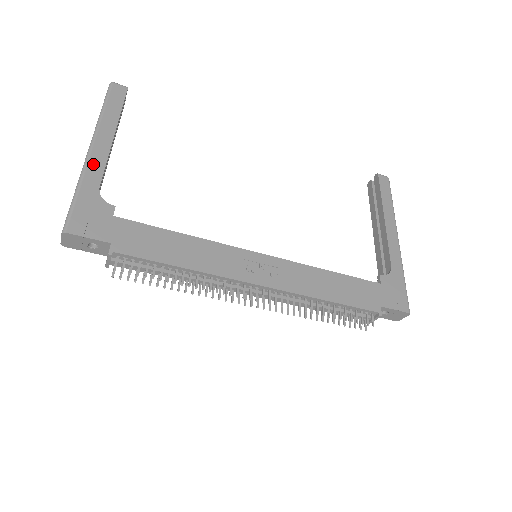
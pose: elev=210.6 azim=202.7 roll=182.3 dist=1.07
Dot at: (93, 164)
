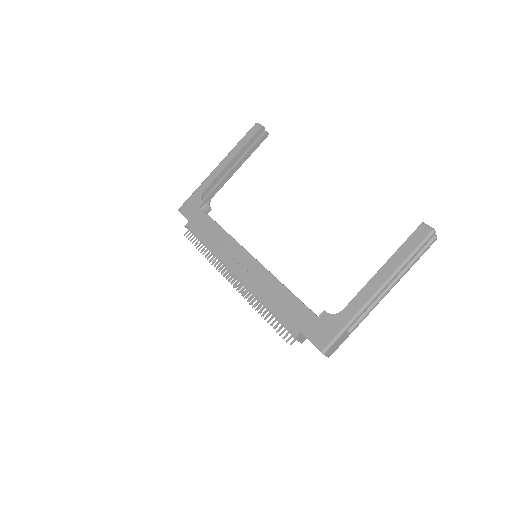
Dot at: (211, 176)
